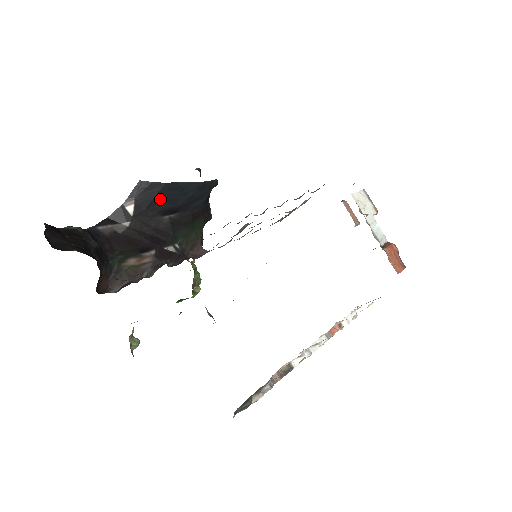
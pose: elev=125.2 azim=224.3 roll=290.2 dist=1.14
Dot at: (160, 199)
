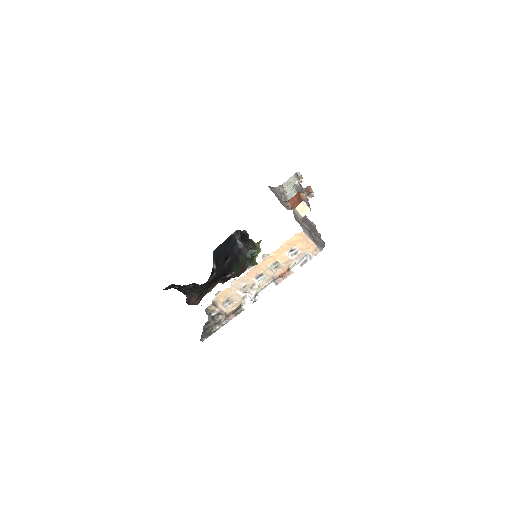
Dot at: (221, 255)
